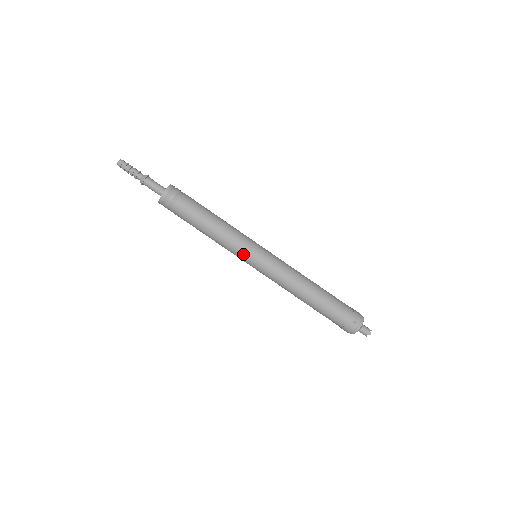
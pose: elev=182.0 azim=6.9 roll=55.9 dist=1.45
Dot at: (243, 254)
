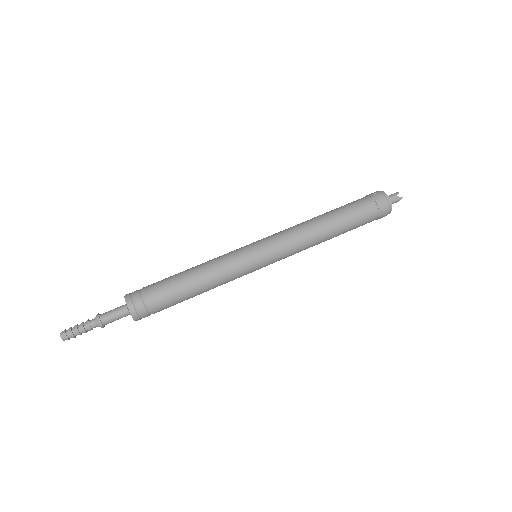
Dot at: (242, 256)
